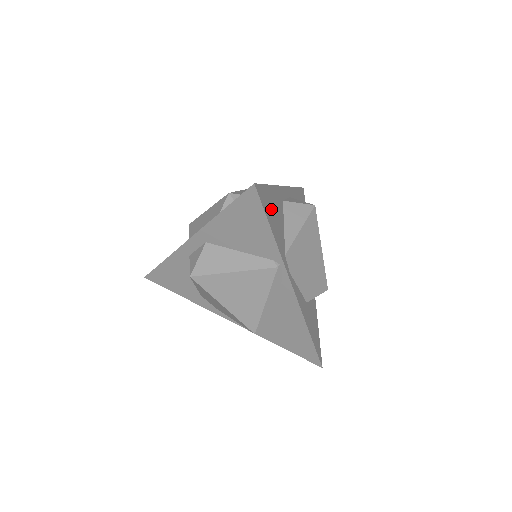
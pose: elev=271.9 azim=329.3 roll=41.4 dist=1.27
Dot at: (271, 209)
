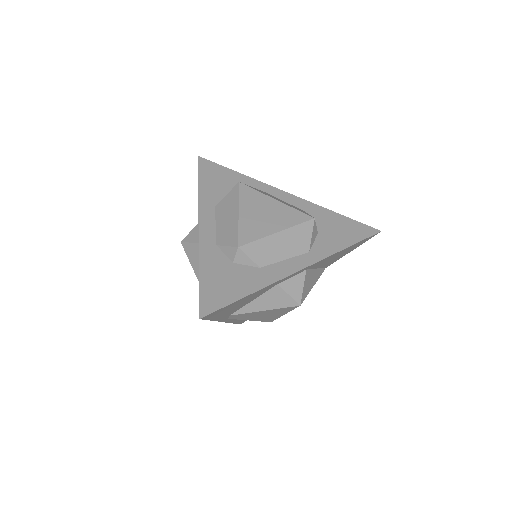
Dot at: (229, 308)
